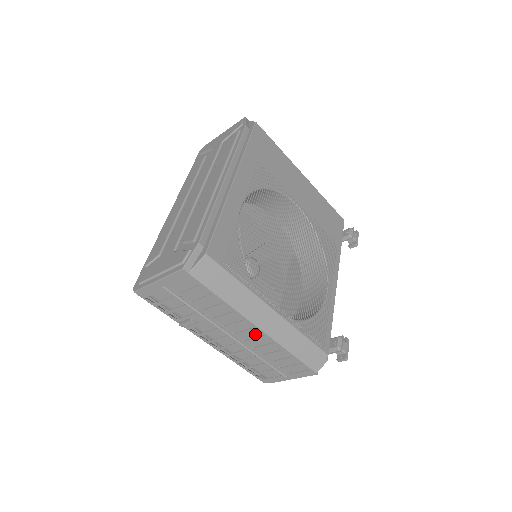
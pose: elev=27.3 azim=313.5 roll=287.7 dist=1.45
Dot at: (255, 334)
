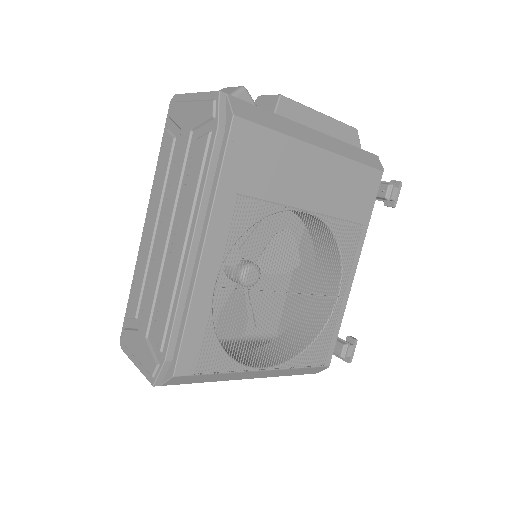
Dot at: occluded
